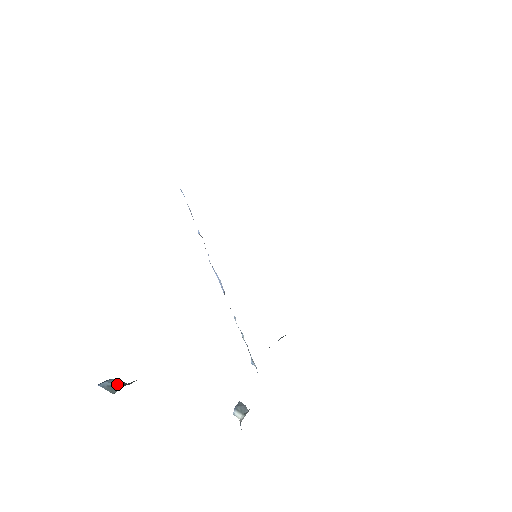
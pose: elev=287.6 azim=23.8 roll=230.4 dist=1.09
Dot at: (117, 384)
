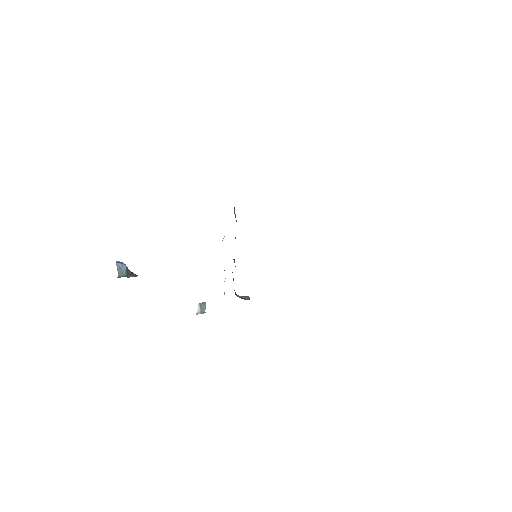
Dot at: (125, 270)
